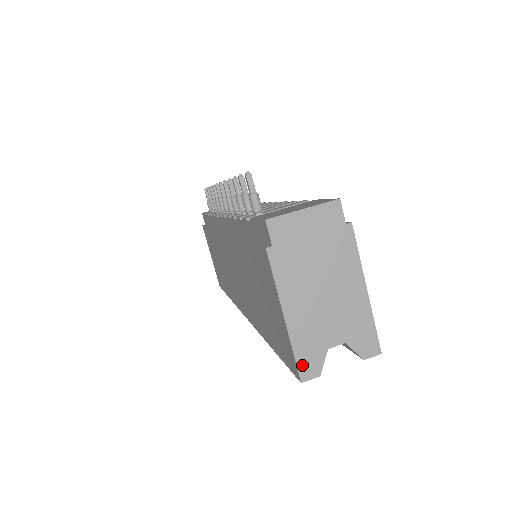
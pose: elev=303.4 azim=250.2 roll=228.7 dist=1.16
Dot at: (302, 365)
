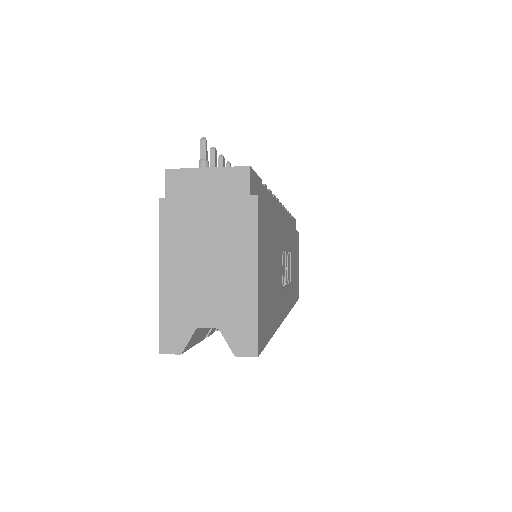
Dot at: (165, 334)
